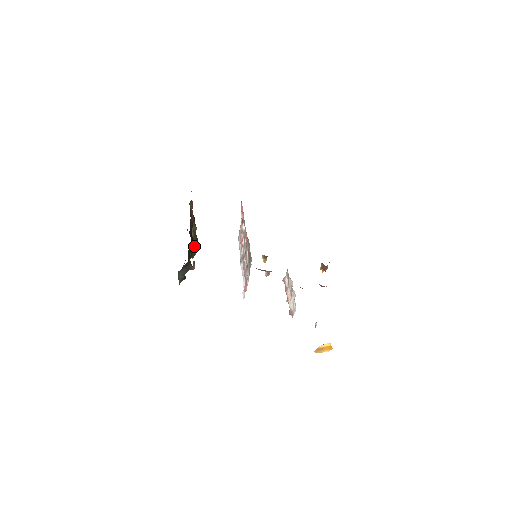
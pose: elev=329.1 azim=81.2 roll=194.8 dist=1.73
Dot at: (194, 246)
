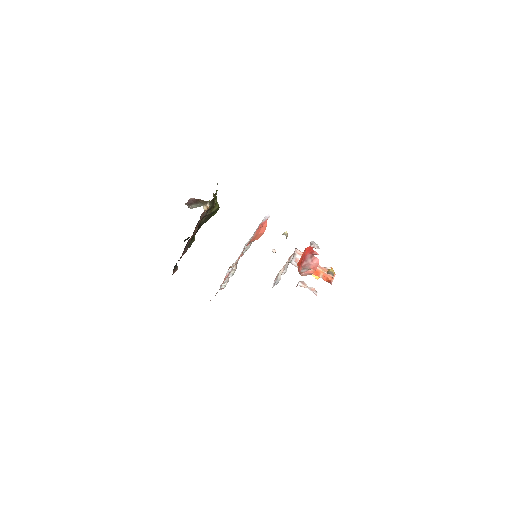
Dot at: (210, 216)
